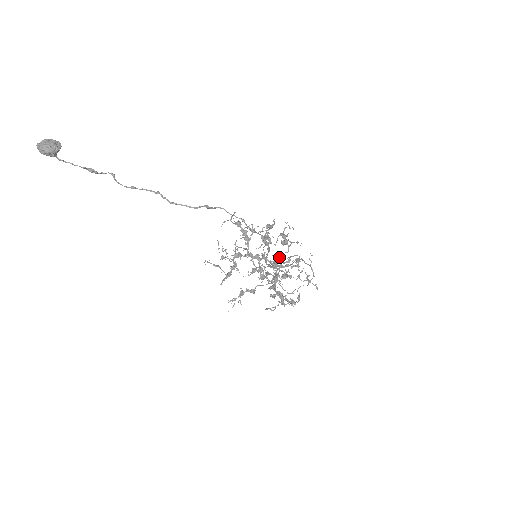
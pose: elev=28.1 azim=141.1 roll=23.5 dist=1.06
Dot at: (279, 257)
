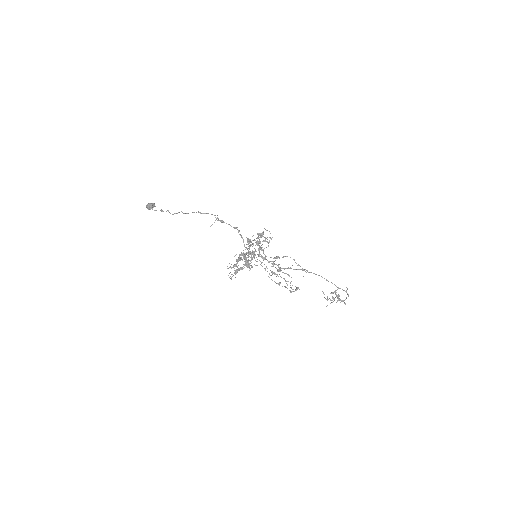
Dot at: (263, 250)
